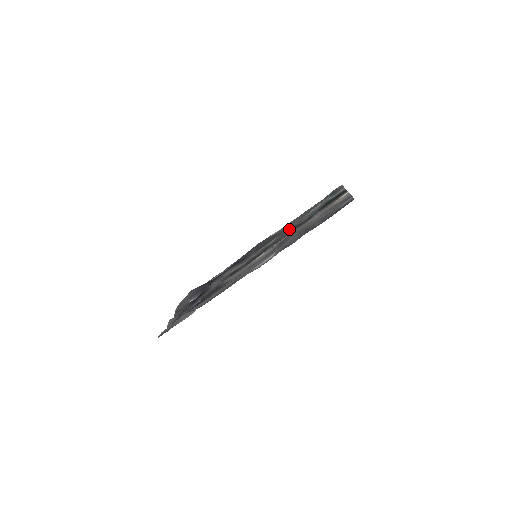
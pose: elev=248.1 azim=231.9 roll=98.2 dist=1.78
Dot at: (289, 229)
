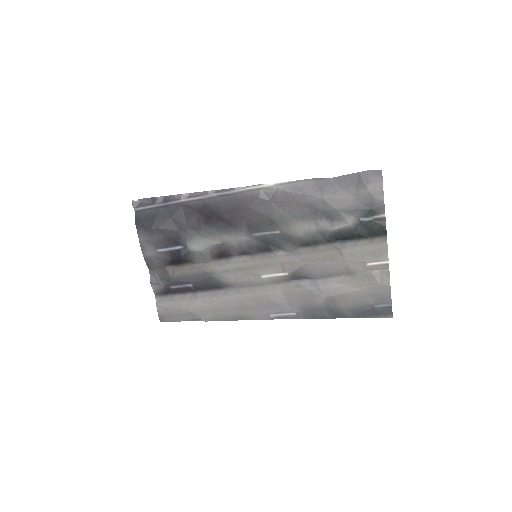
Dot at: (300, 235)
